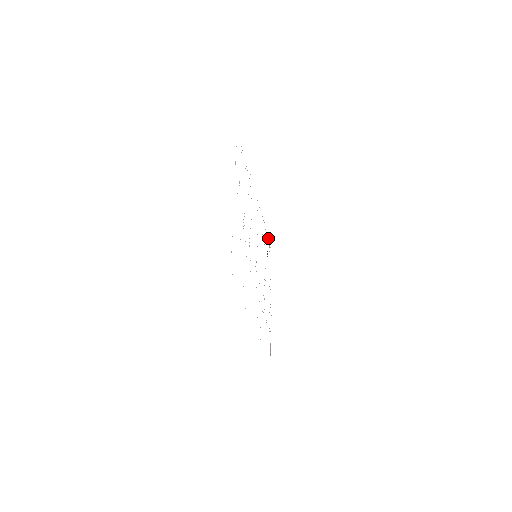
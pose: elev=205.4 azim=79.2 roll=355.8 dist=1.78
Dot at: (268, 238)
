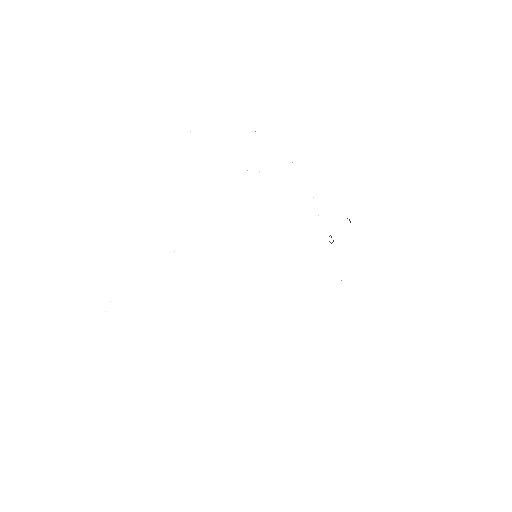
Dot at: occluded
